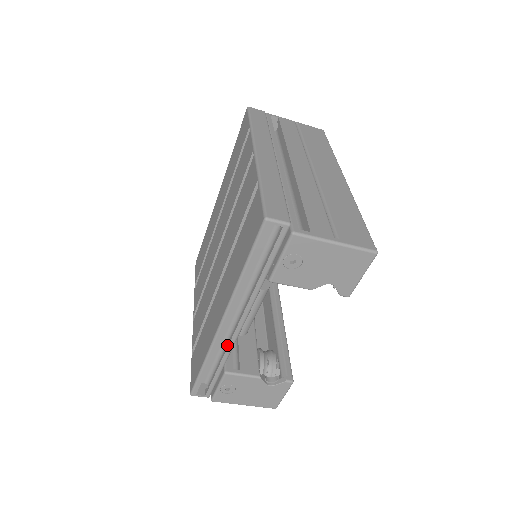
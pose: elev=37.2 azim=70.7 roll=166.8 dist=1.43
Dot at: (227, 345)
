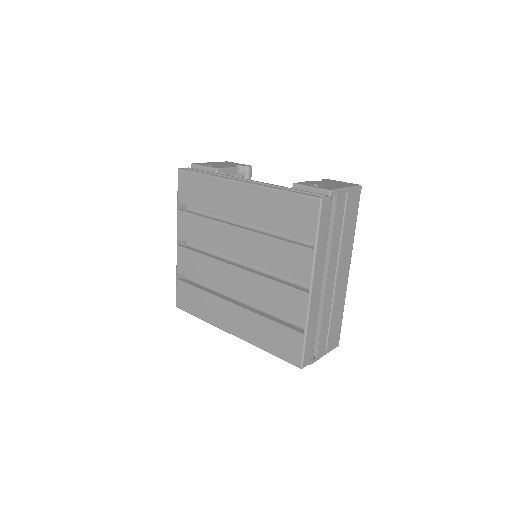
Dot at: occluded
